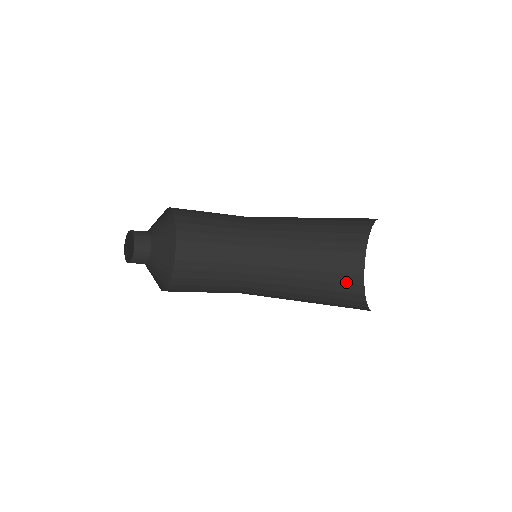
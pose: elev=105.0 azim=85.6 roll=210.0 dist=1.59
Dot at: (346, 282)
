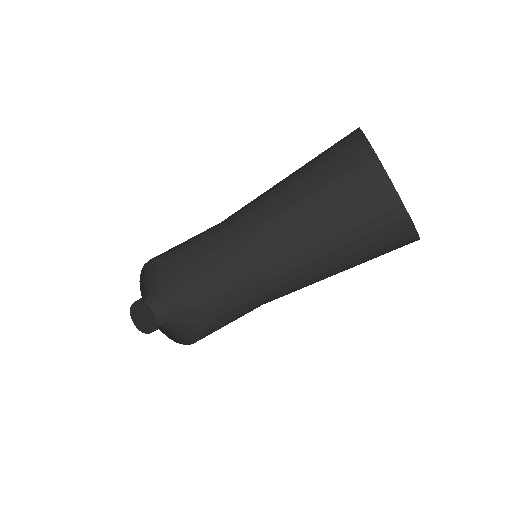
Dot at: (353, 167)
